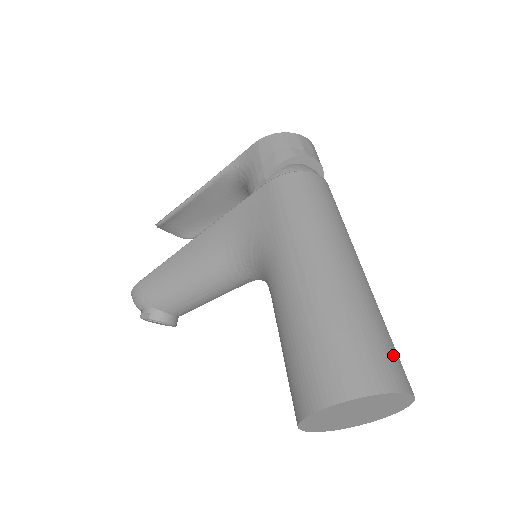
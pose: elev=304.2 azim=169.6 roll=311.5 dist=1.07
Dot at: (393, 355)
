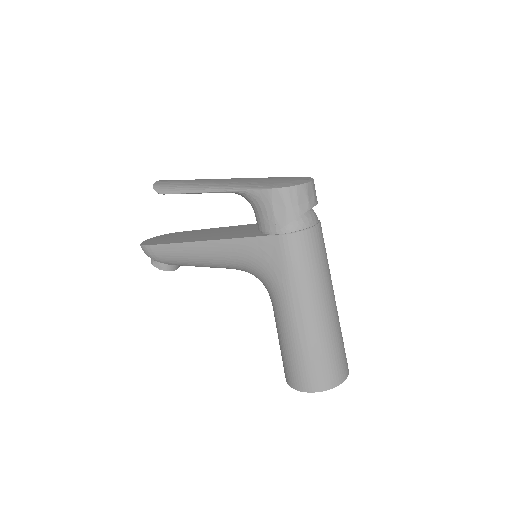
Dot at: (344, 358)
